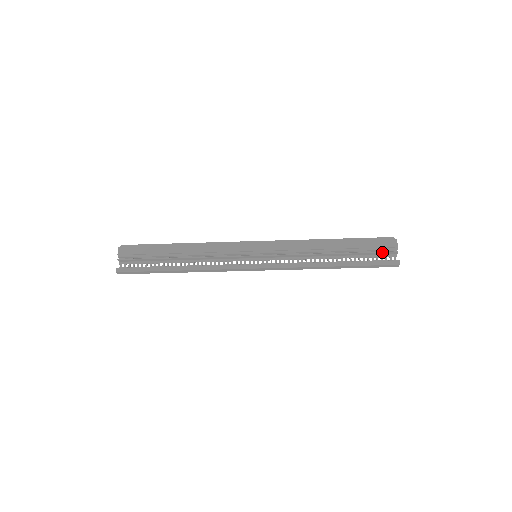
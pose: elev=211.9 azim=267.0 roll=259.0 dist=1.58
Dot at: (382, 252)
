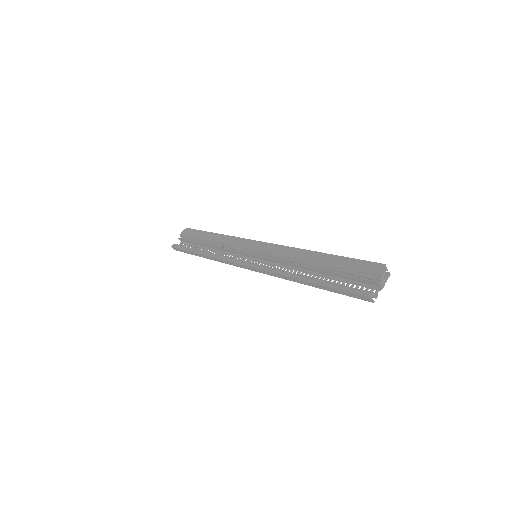
Dot at: (360, 278)
